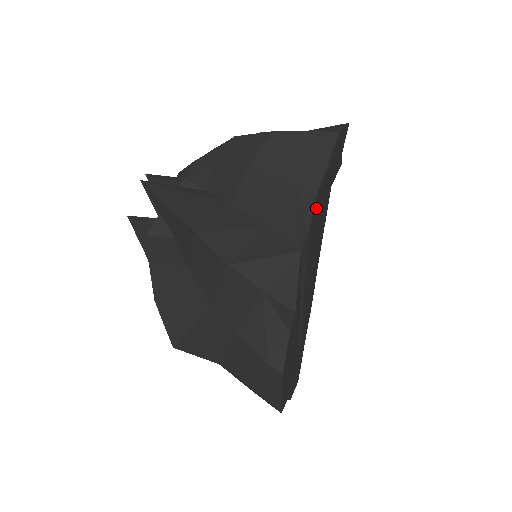
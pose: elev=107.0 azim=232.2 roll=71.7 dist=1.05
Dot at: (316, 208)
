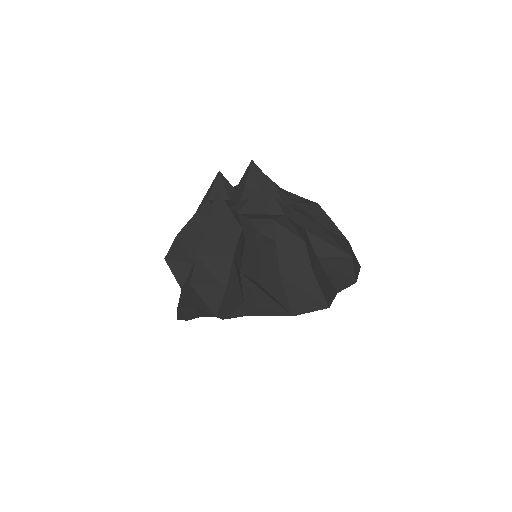
Dot at: occluded
